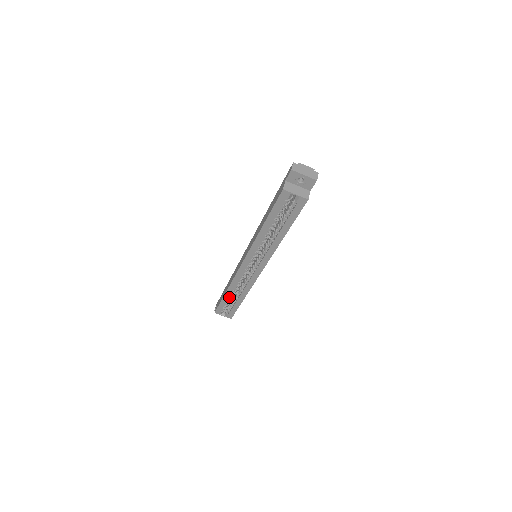
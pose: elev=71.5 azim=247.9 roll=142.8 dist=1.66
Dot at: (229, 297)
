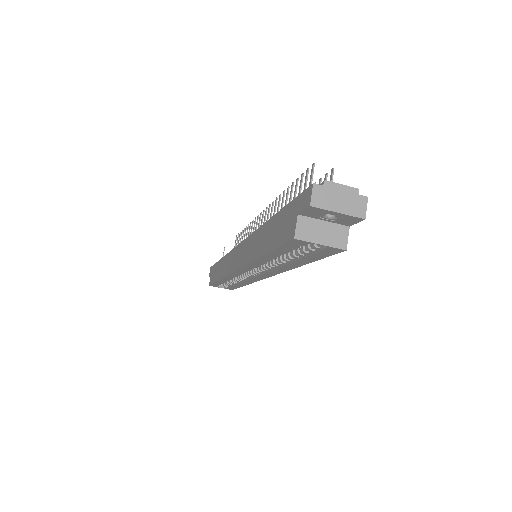
Dot at: occluded
